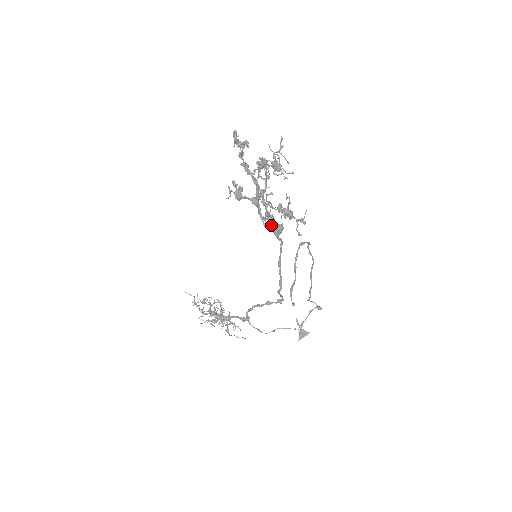
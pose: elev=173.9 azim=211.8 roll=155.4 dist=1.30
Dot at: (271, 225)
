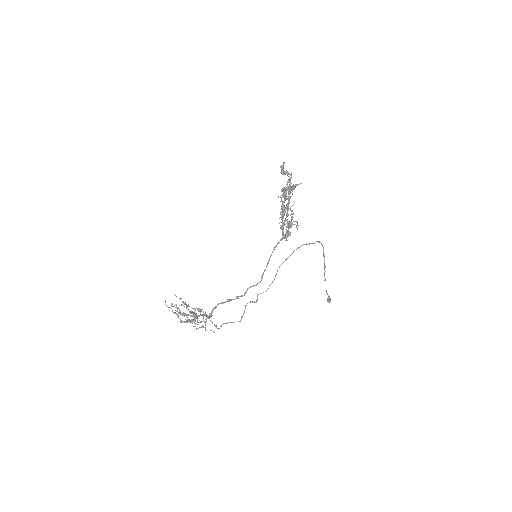
Dot at: occluded
